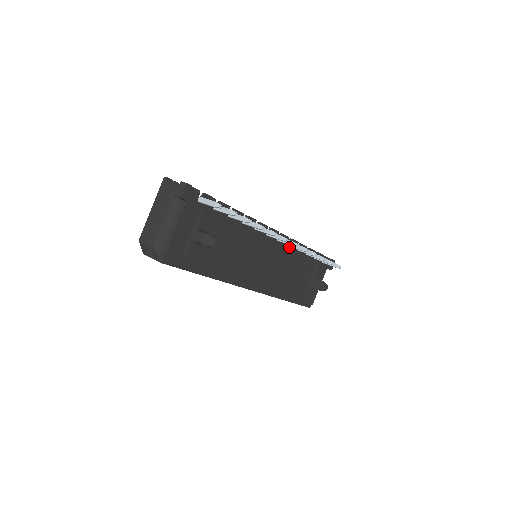
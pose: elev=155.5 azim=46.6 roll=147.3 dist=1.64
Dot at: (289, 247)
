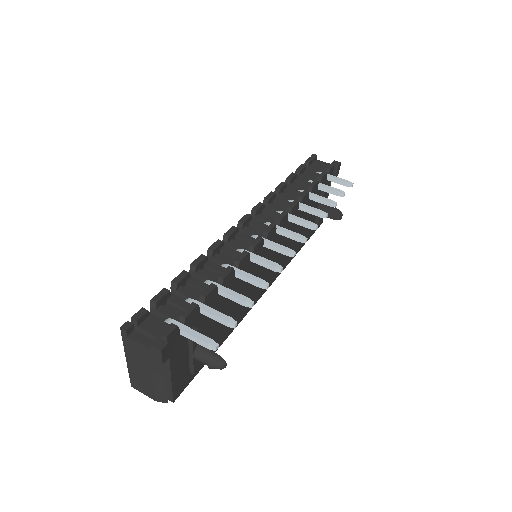
Dot at: occluded
